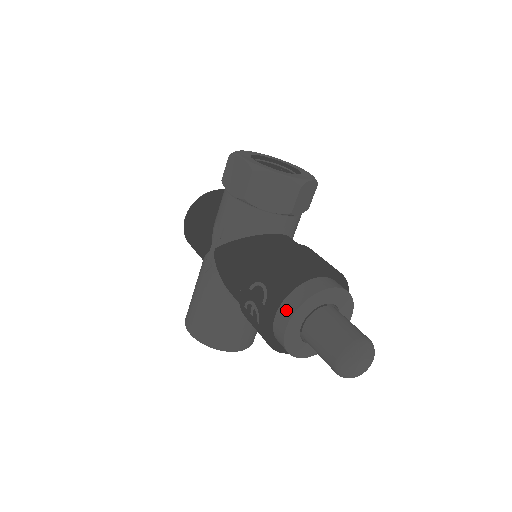
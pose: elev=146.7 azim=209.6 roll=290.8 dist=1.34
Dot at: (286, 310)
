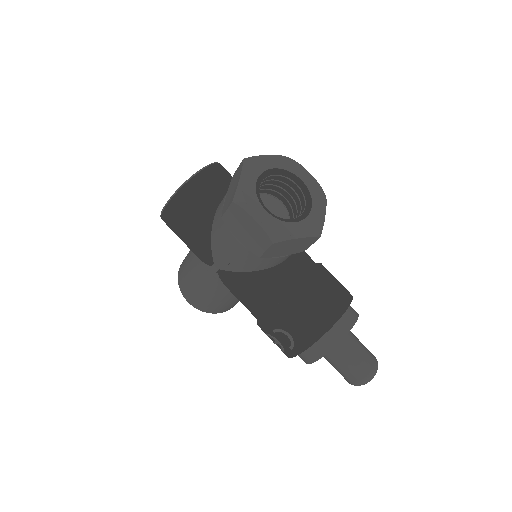
Dot at: (312, 354)
